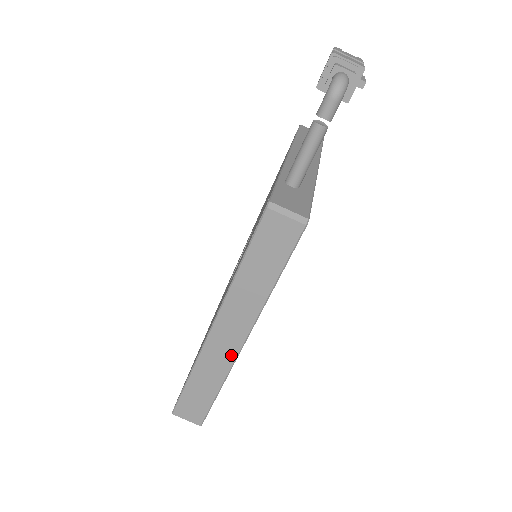
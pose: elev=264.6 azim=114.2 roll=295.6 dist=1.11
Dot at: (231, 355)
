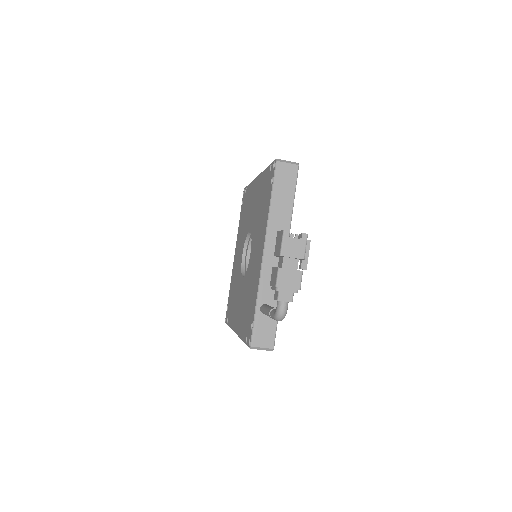
Dot at: occluded
